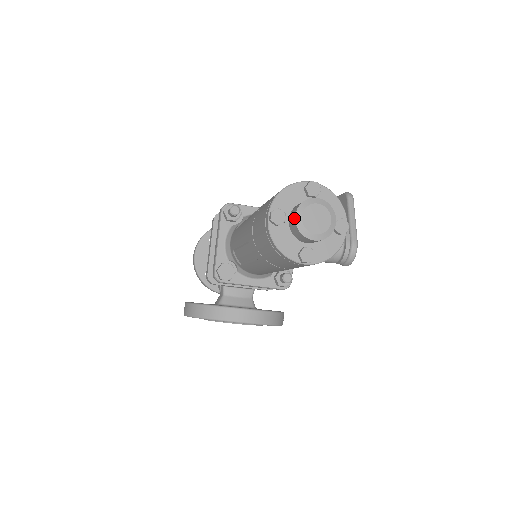
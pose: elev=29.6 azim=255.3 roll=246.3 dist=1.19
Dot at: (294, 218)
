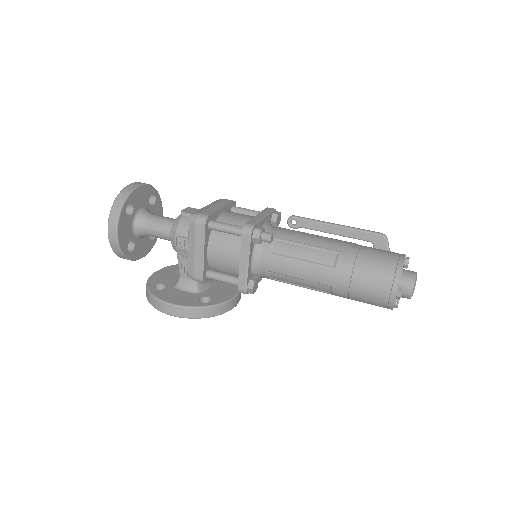
Dot at: (411, 292)
